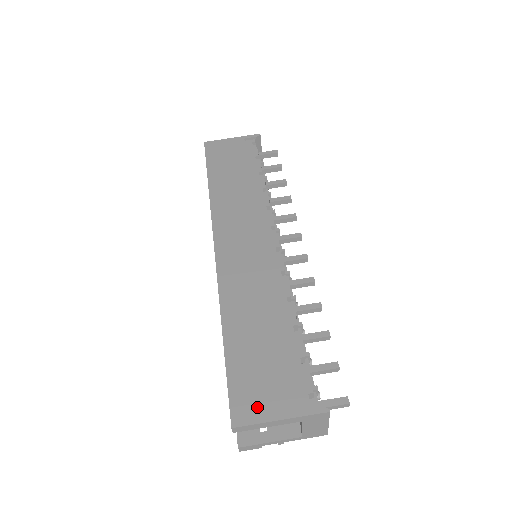
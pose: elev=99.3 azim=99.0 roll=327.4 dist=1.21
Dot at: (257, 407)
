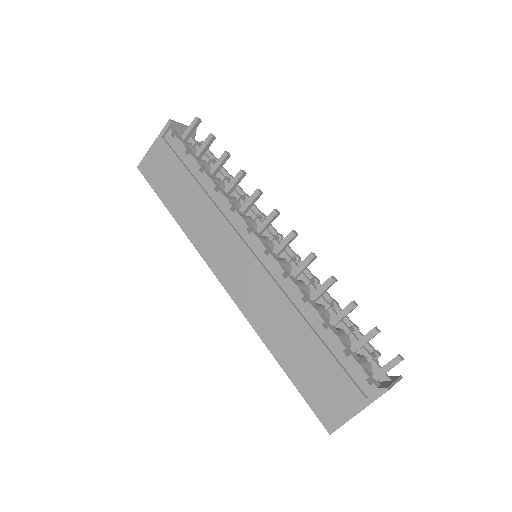
Dot at: (337, 411)
